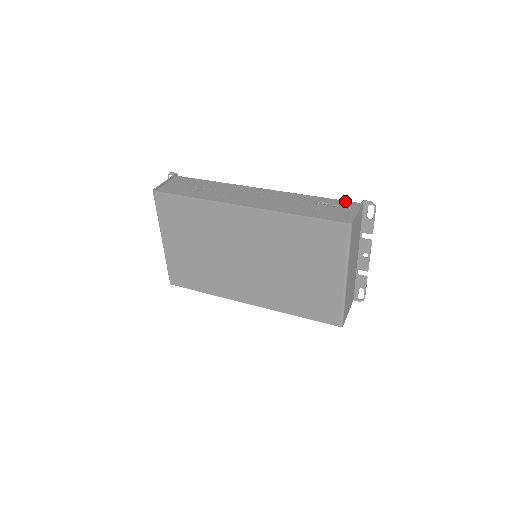
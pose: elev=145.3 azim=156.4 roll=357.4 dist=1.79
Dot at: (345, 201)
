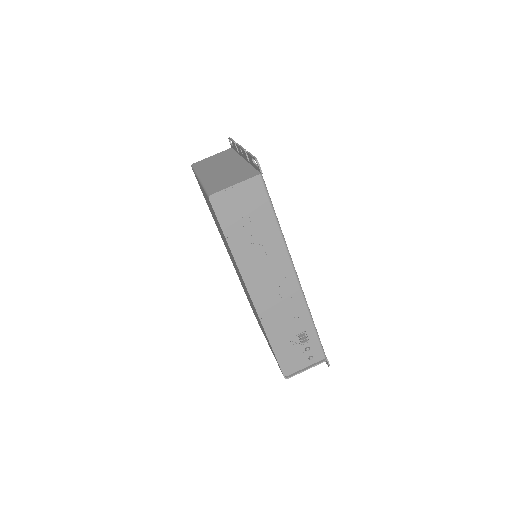
Dot at: (320, 348)
